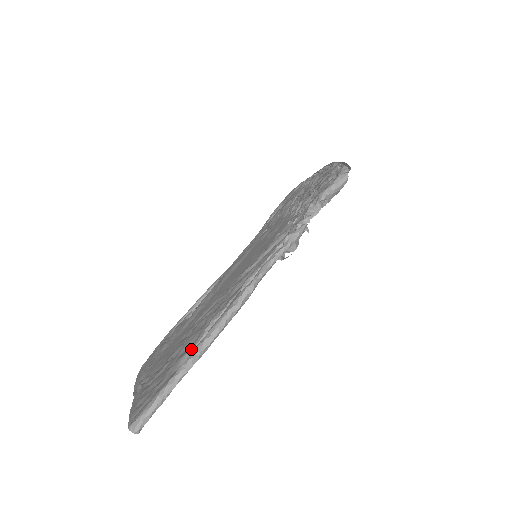
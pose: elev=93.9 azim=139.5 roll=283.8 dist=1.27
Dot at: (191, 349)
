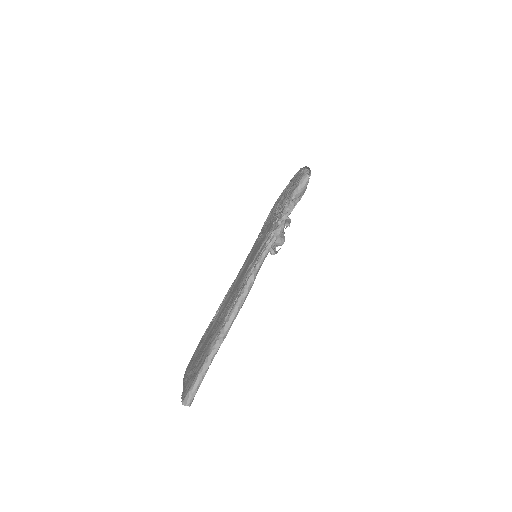
Dot at: (217, 335)
